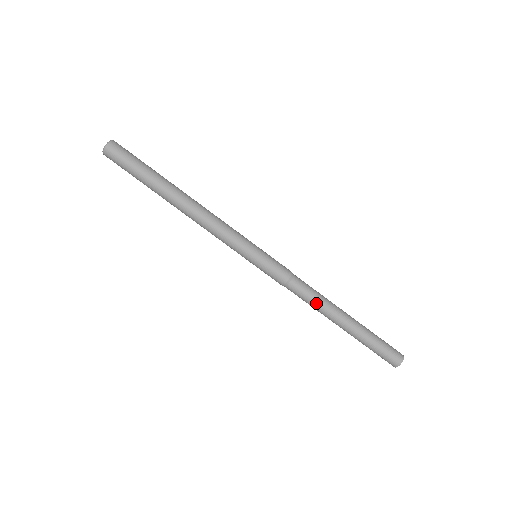
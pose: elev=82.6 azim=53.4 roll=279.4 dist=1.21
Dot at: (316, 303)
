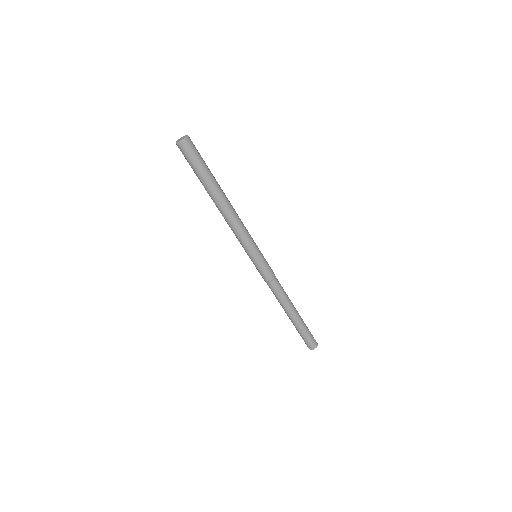
Dot at: (280, 300)
